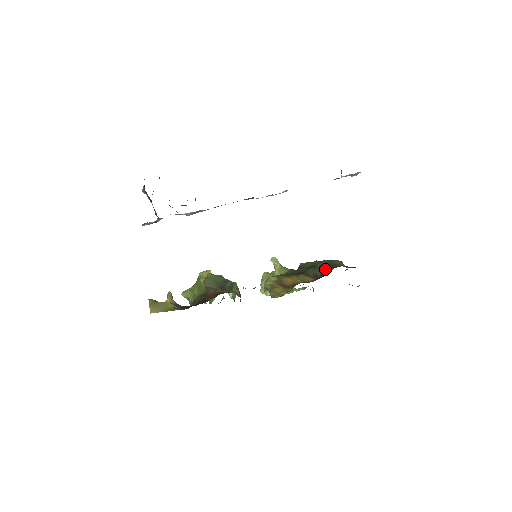
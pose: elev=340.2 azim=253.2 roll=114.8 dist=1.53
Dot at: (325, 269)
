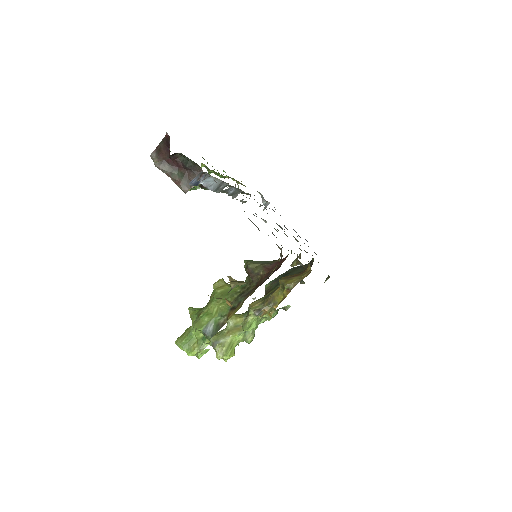
Dot at: (301, 268)
